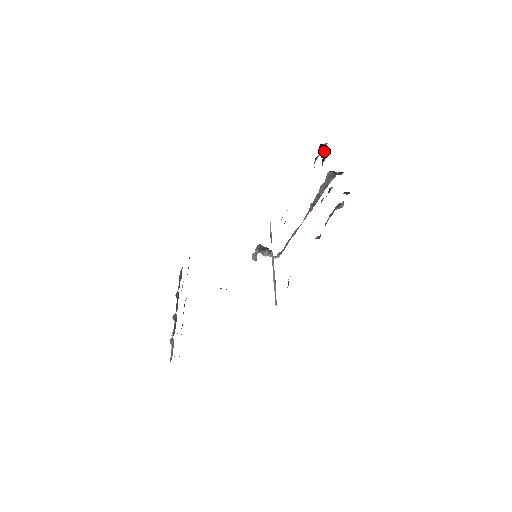
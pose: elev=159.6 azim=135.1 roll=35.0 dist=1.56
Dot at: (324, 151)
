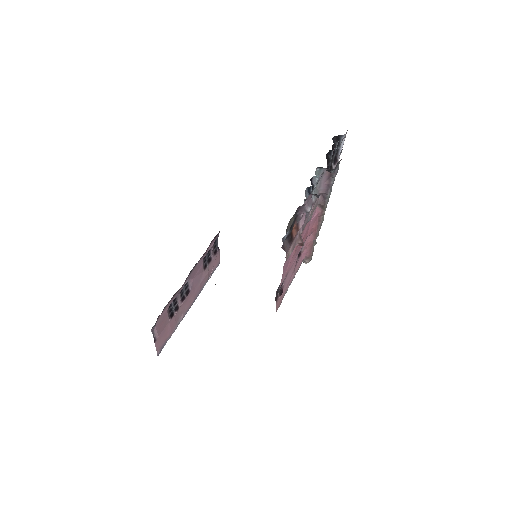
Dot at: (336, 144)
